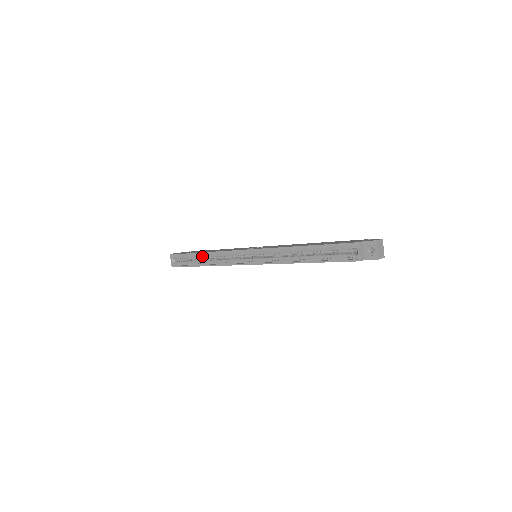
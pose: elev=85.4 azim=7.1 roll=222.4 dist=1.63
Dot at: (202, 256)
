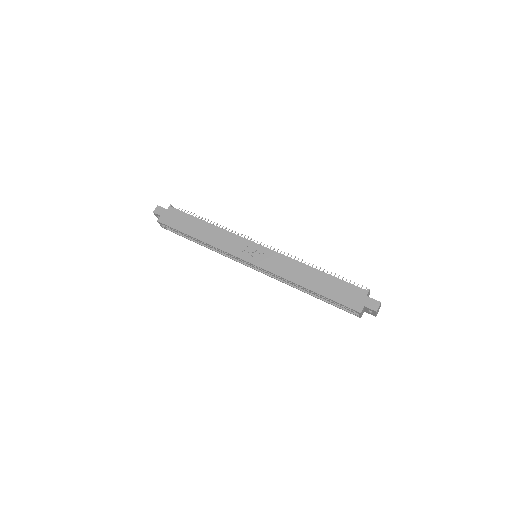
Dot at: occluded
